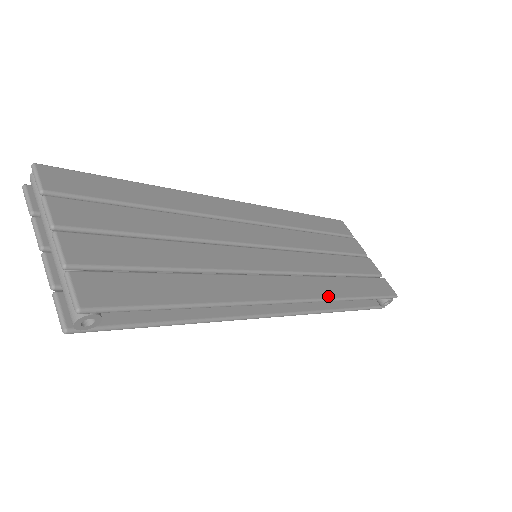
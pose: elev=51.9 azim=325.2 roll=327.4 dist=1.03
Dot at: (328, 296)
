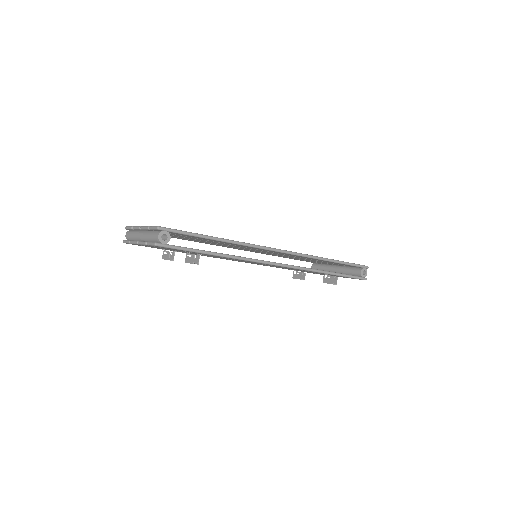
Dot at: (306, 254)
